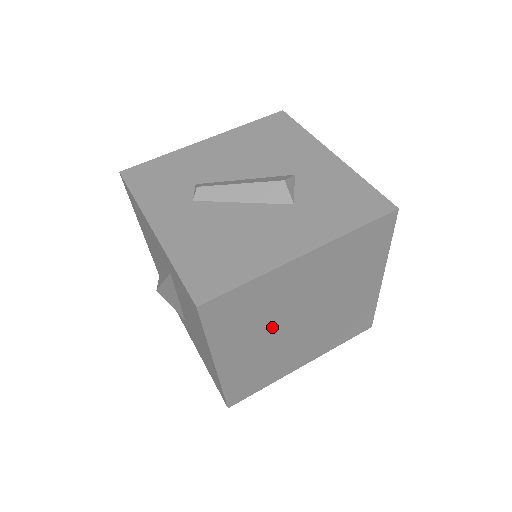
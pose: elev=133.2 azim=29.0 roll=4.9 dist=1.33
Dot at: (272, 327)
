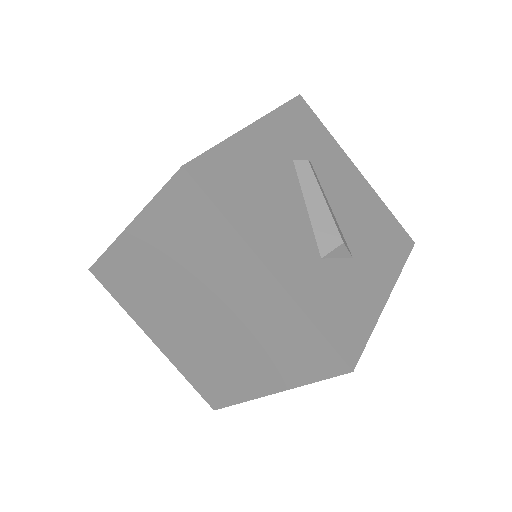
Dot at: (184, 276)
